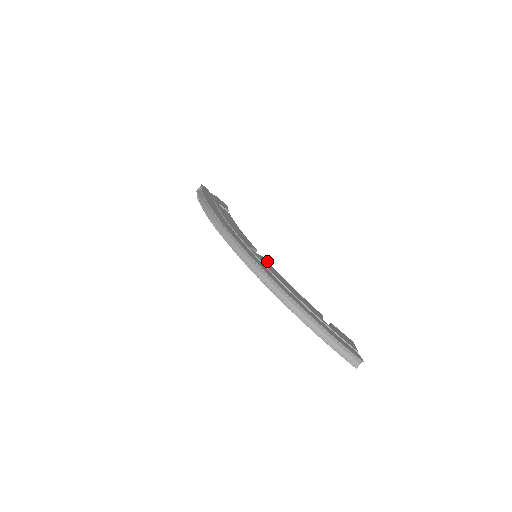
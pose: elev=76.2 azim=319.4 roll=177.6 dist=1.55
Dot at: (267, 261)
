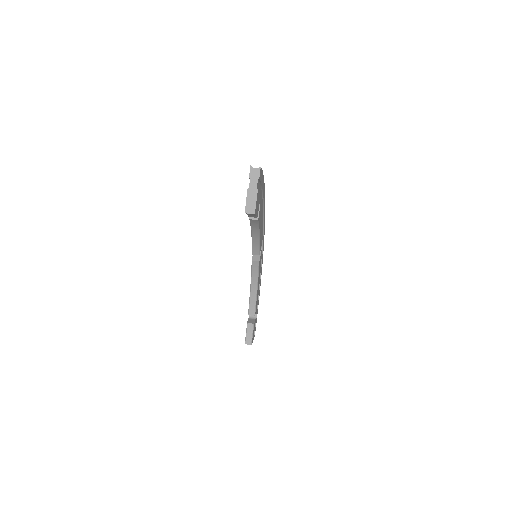
Dot at: occluded
